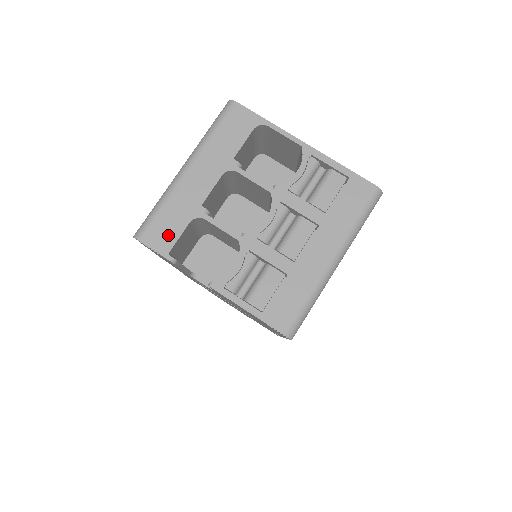
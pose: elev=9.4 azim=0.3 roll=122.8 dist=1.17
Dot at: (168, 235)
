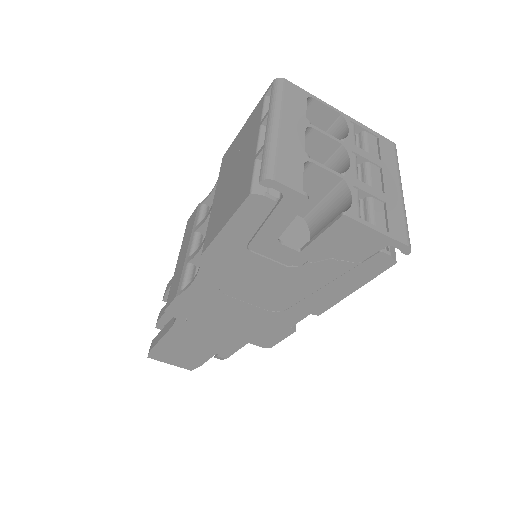
Dot at: (294, 175)
